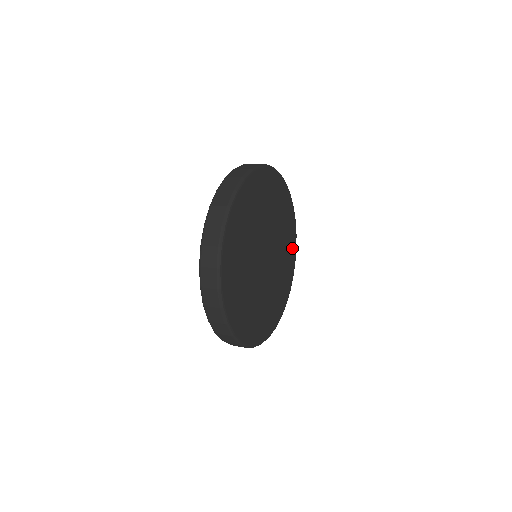
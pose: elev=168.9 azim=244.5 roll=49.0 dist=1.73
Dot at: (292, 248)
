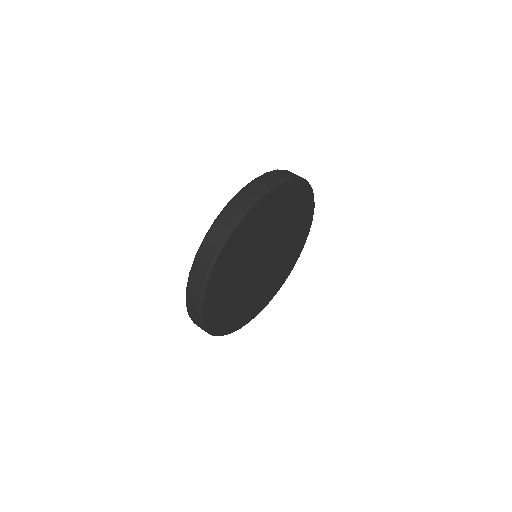
Dot at: (304, 199)
